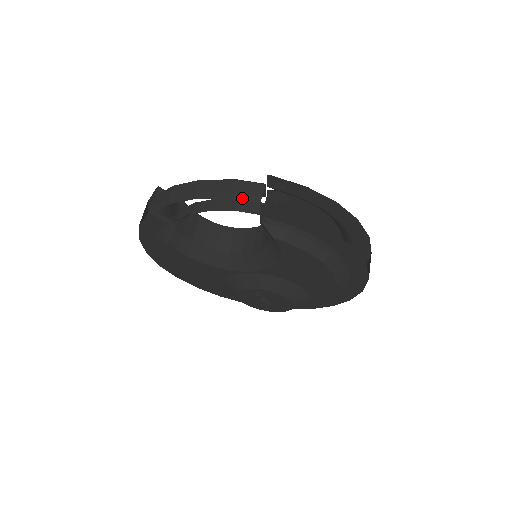
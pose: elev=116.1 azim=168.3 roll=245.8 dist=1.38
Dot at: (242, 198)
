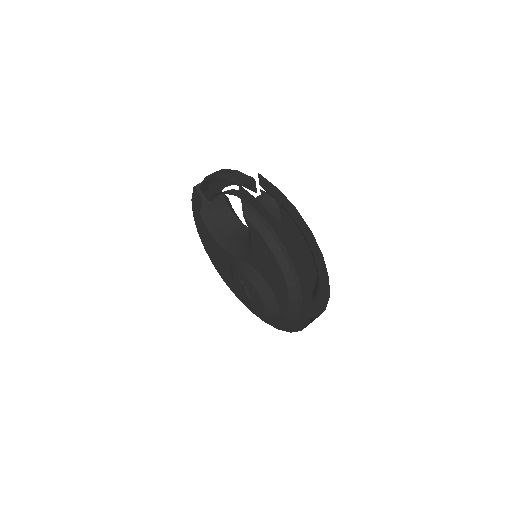
Dot at: (234, 181)
